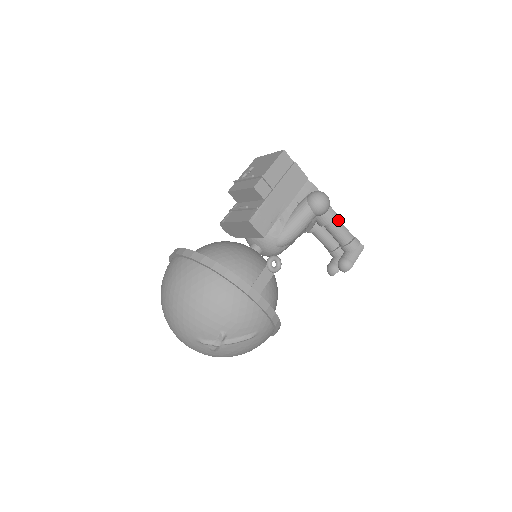
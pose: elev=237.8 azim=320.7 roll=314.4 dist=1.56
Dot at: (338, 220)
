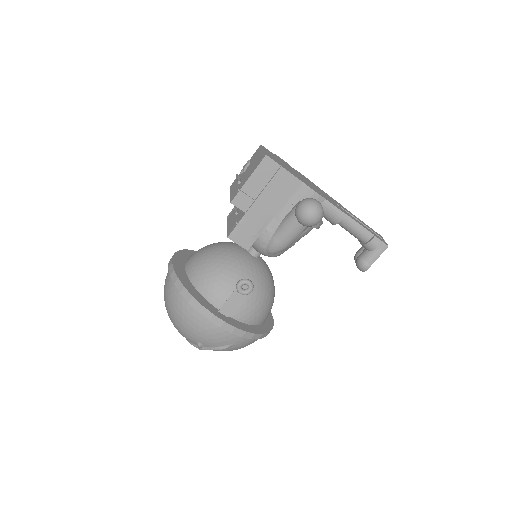
Dot at: (350, 219)
